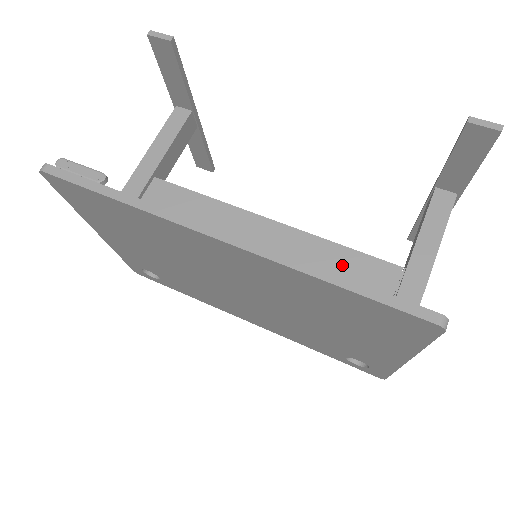
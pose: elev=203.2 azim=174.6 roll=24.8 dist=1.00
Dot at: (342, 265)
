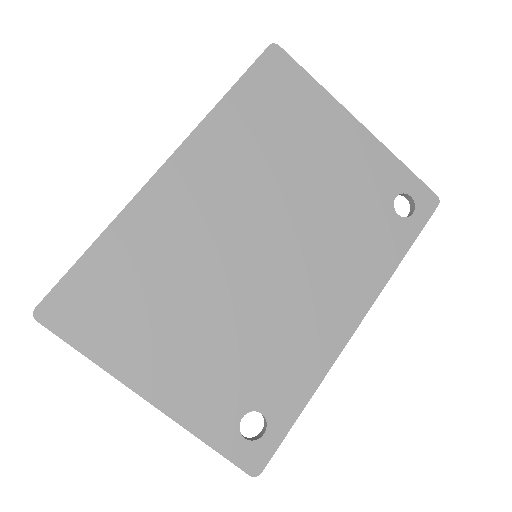
Dot at: occluded
